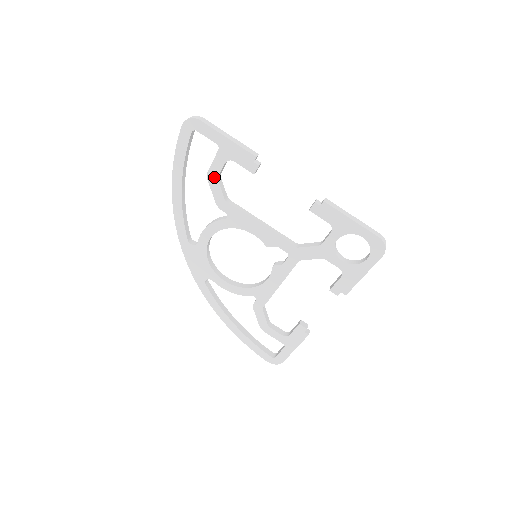
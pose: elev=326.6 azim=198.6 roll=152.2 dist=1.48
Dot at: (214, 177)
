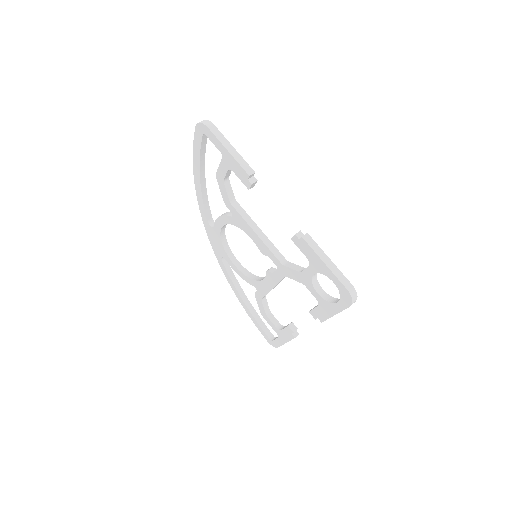
Dot at: (221, 179)
